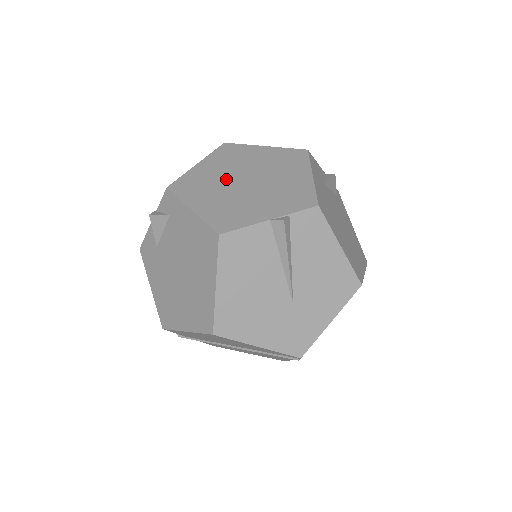
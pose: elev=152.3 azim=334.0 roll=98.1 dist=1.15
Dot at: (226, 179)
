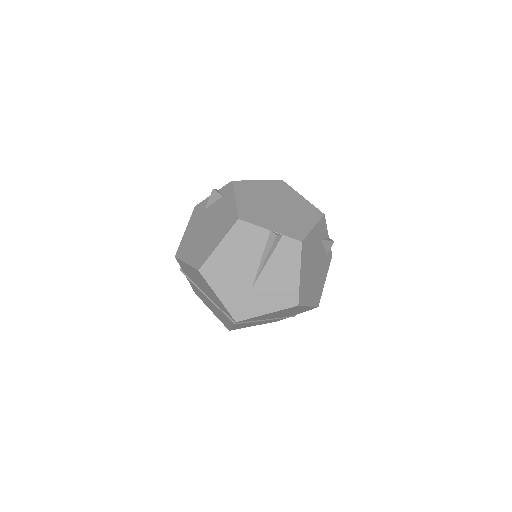
Dot at: (267, 198)
